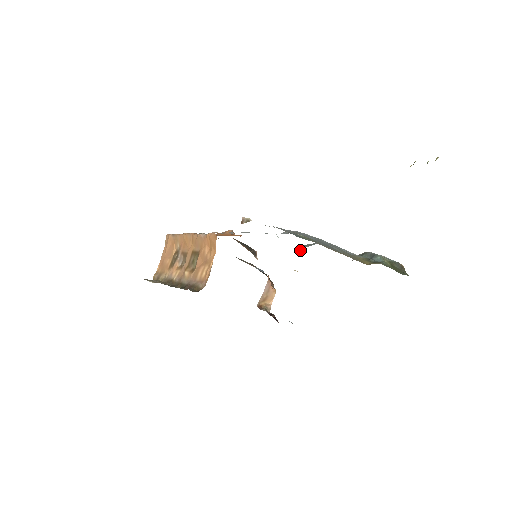
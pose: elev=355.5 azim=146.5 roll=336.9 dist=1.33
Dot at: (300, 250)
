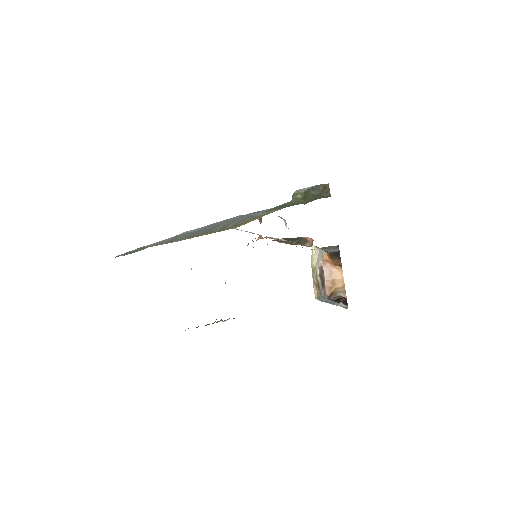
Dot at: occluded
